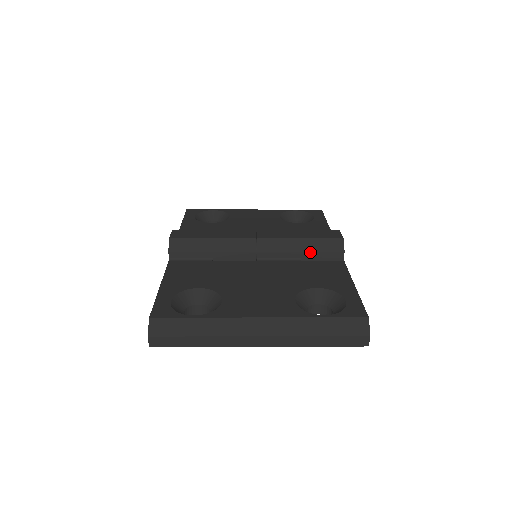
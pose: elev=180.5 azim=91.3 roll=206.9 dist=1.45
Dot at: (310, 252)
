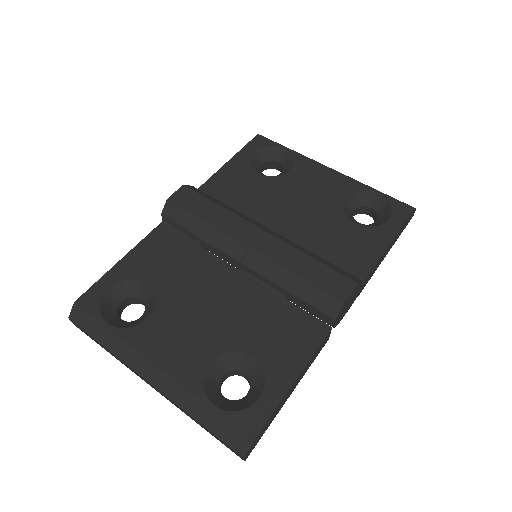
Dot at: (296, 296)
